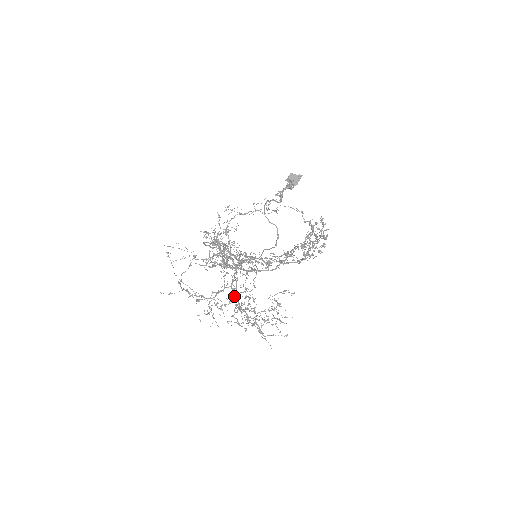
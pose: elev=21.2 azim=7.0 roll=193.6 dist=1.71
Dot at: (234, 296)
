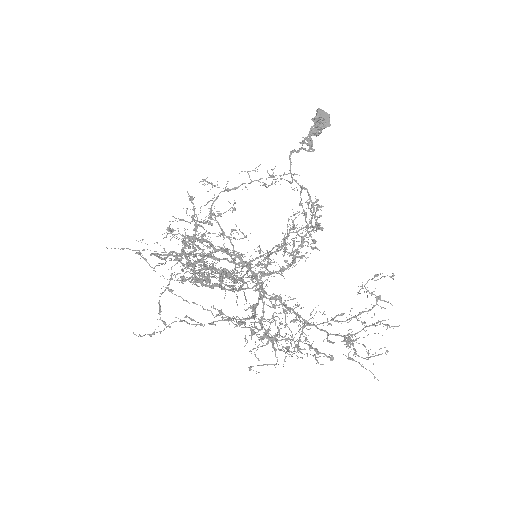
Dot at: (262, 316)
